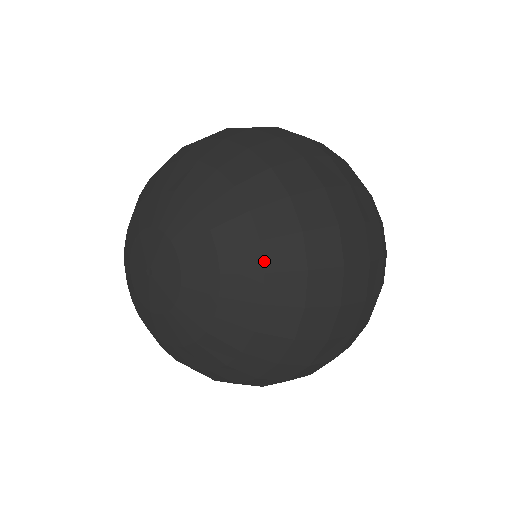
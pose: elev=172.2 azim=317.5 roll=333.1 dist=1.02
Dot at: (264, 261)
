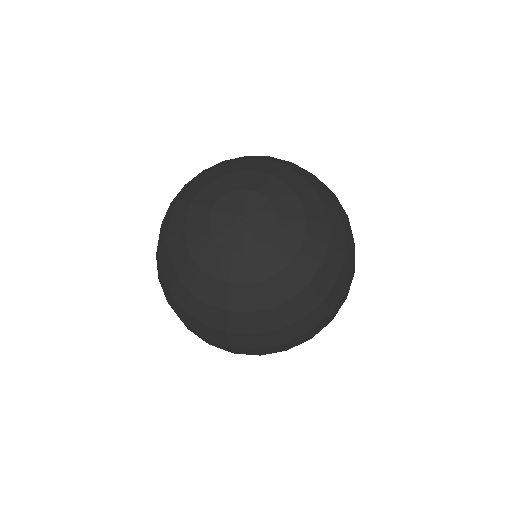
Dot at: (314, 277)
